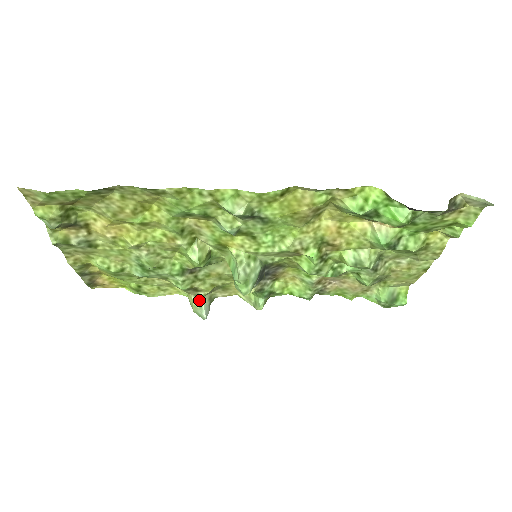
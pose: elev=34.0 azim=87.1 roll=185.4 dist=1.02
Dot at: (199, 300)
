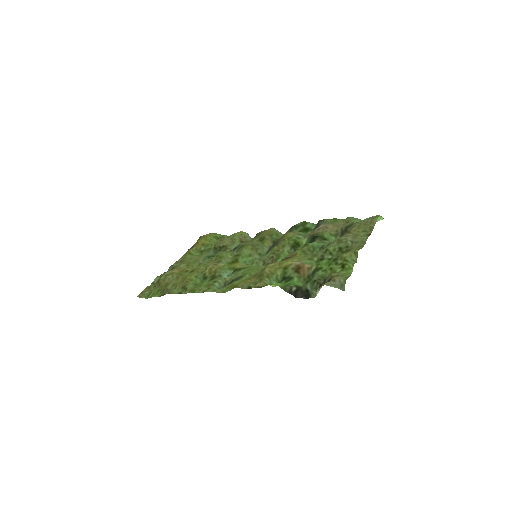
Dot at: occluded
